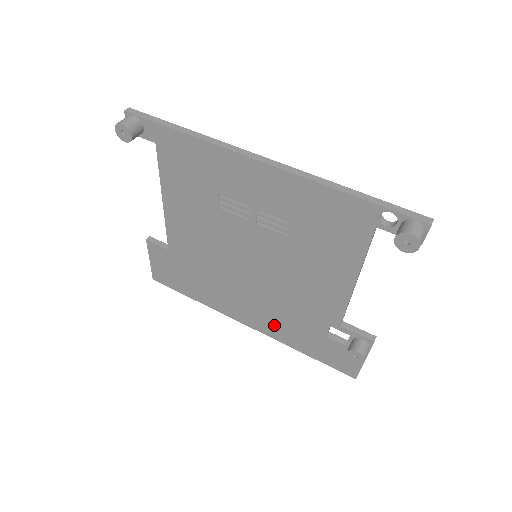
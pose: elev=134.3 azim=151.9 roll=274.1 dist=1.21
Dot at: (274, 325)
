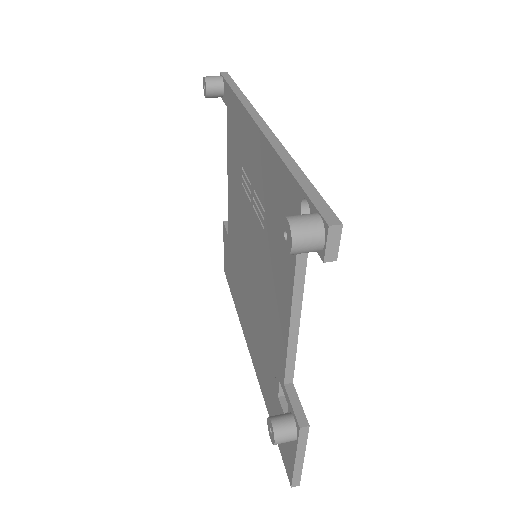
Dot at: (259, 360)
